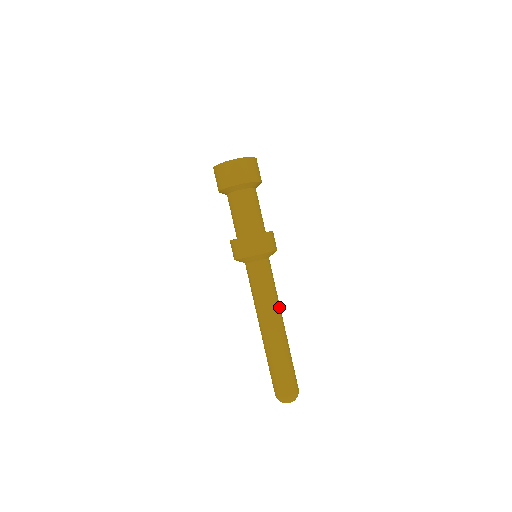
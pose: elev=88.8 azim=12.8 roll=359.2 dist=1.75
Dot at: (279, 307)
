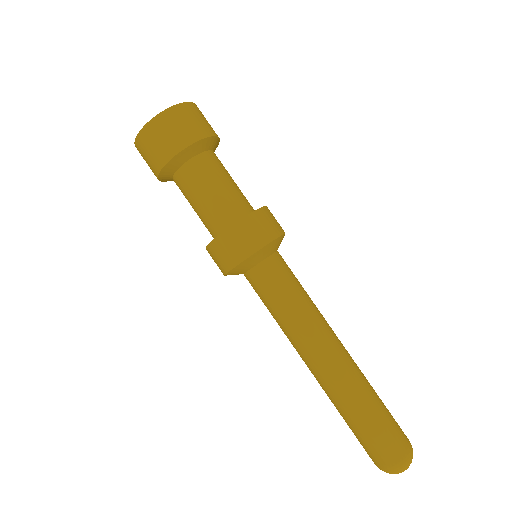
Dot at: (325, 322)
